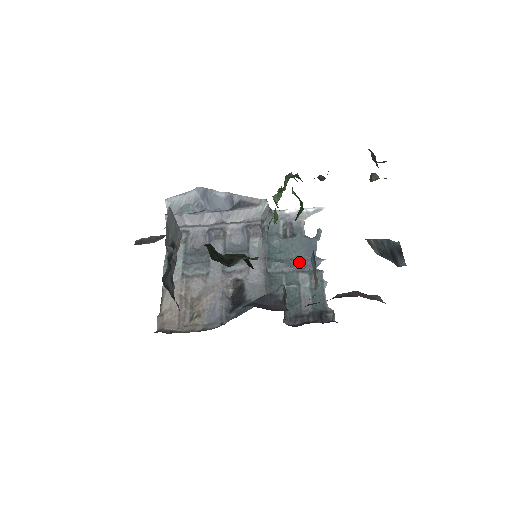
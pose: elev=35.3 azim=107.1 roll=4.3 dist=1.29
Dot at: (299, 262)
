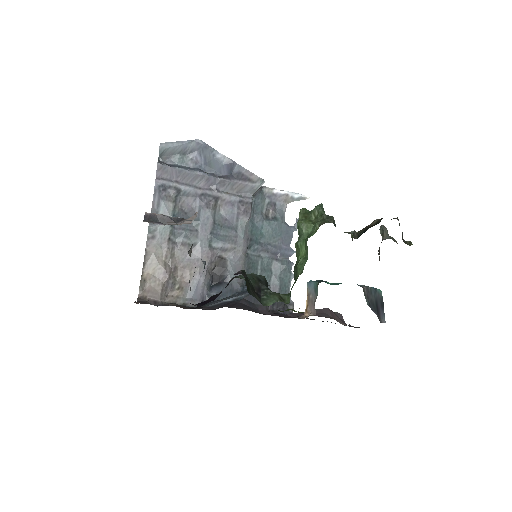
Dot at: (276, 249)
